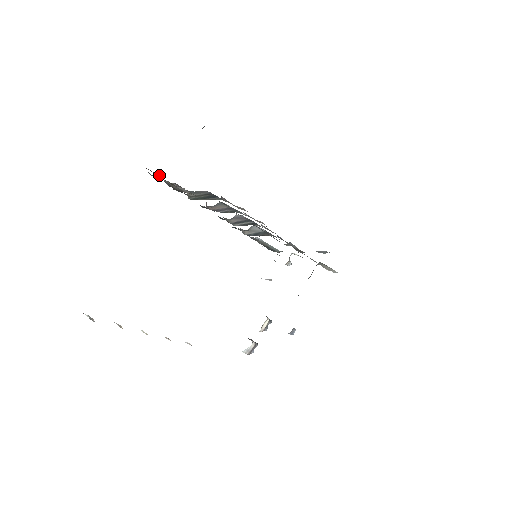
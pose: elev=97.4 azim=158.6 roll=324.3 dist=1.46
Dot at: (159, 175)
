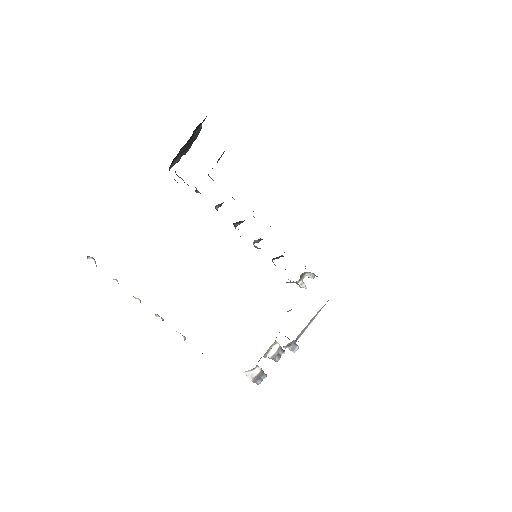
Dot at: occluded
